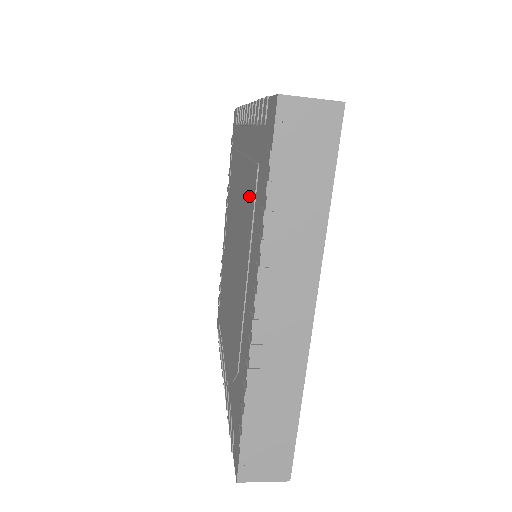
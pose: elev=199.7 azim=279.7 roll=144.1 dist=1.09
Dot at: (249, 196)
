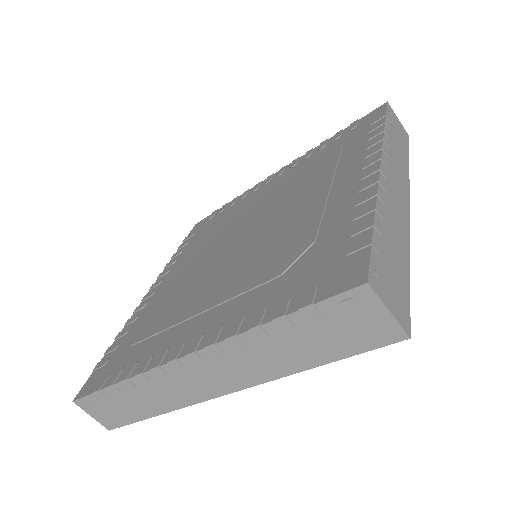
Dot at: (314, 169)
